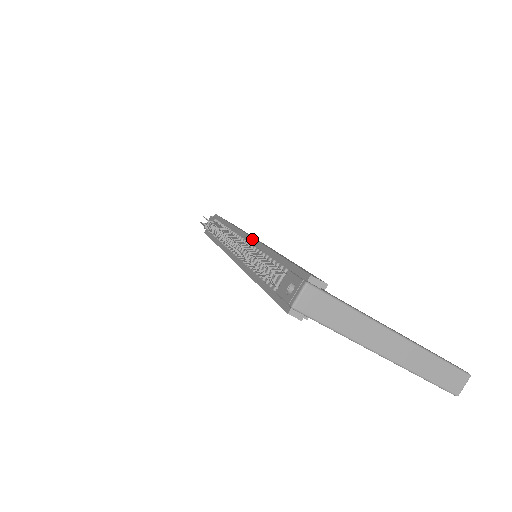
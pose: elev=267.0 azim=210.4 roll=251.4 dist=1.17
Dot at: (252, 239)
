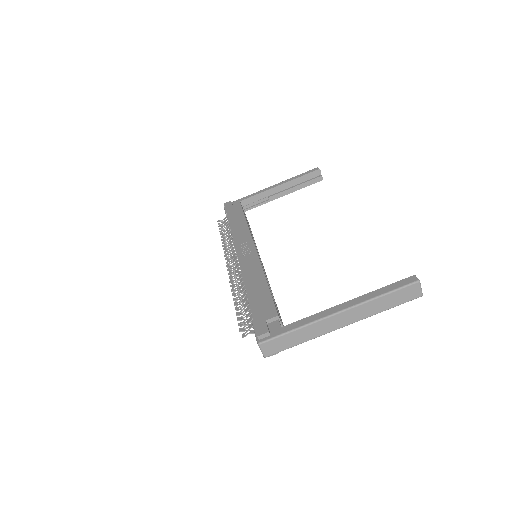
Dot at: (239, 264)
